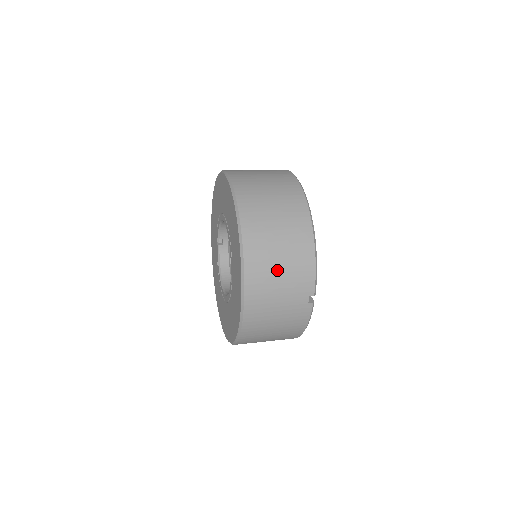
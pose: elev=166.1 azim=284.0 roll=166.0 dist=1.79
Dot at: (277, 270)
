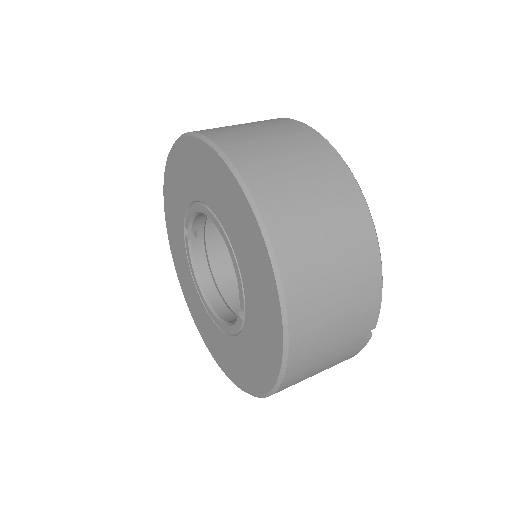
Dot at: (333, 313)
